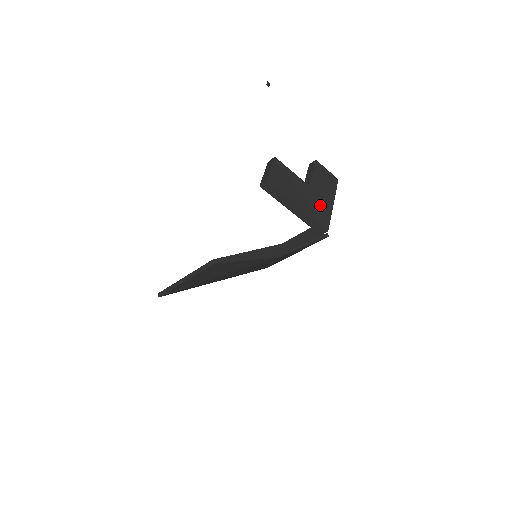
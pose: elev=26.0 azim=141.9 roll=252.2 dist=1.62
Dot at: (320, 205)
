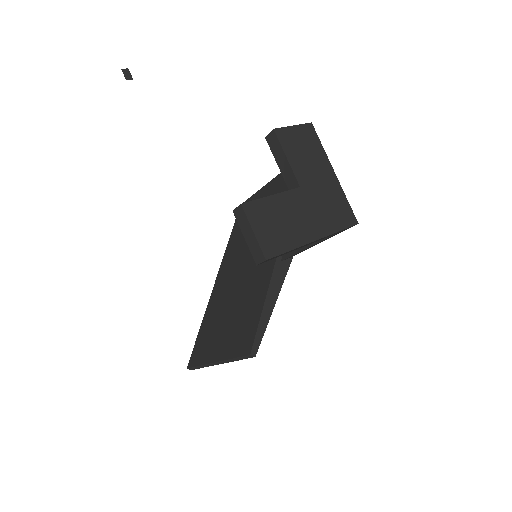
Dot at: (327, 198)
